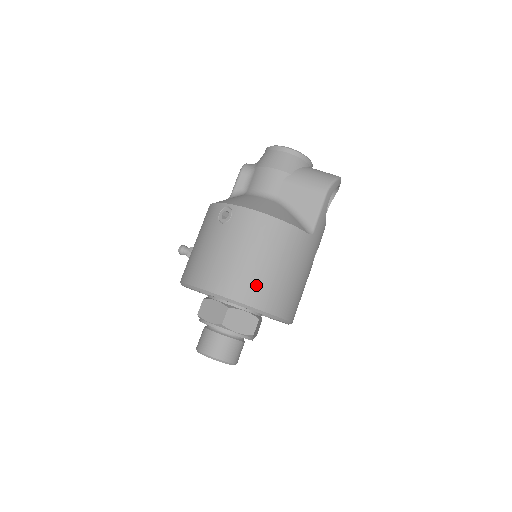
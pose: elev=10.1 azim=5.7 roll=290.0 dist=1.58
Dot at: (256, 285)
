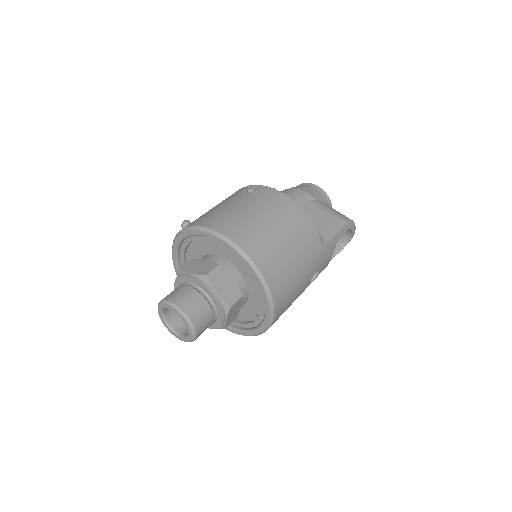
Dot at: (262, 243)
